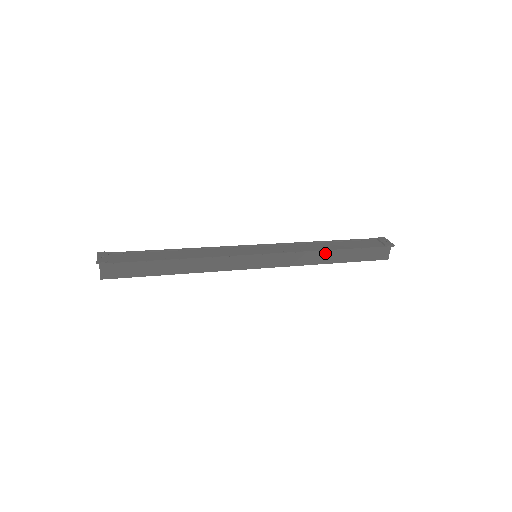
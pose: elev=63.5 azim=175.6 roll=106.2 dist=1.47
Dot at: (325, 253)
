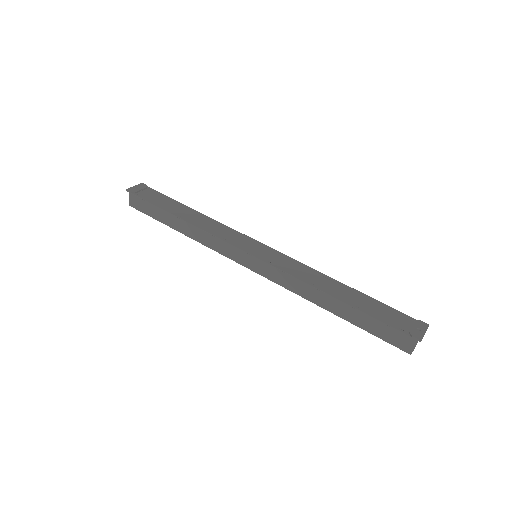
Dot at: (324, 295)
